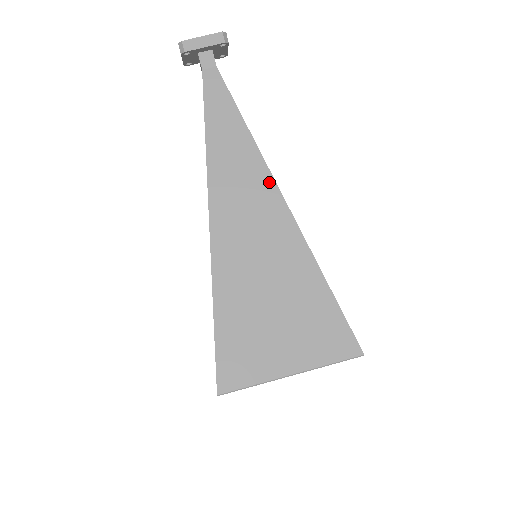
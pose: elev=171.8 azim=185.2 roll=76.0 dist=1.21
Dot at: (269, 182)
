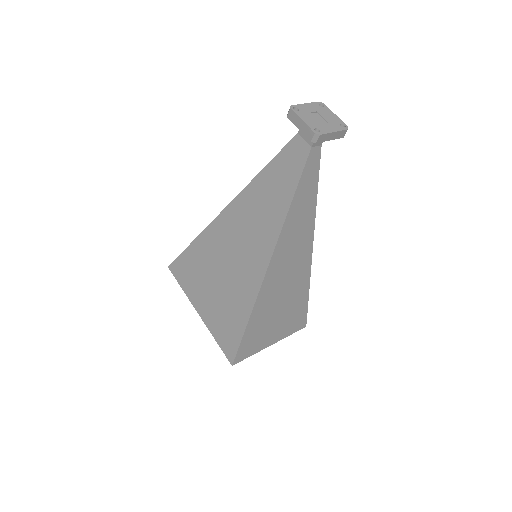
Dot at: (310, 239)
